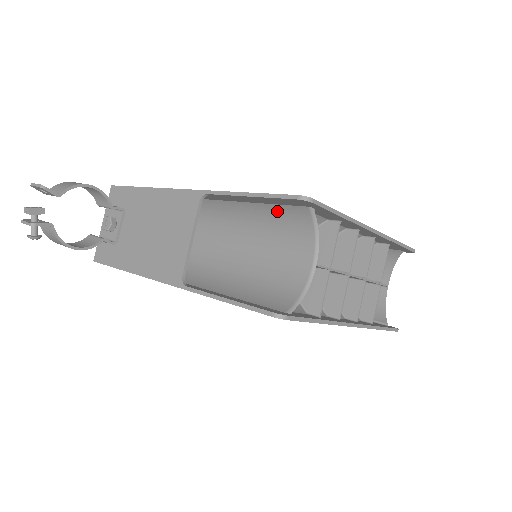
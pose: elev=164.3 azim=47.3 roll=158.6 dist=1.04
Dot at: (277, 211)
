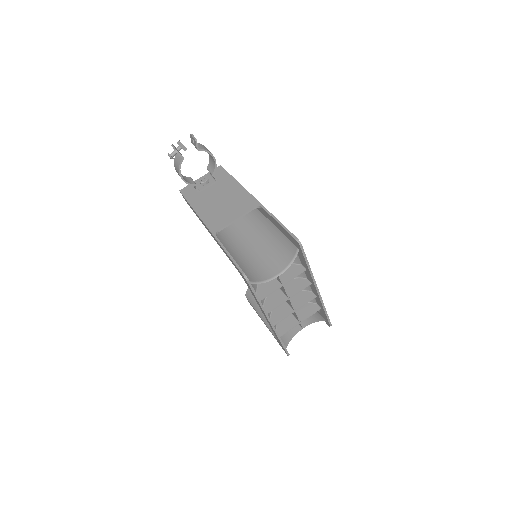
Dot at: (284, 240)
